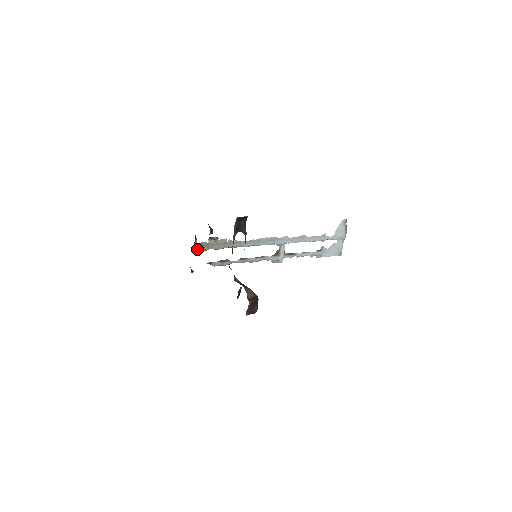
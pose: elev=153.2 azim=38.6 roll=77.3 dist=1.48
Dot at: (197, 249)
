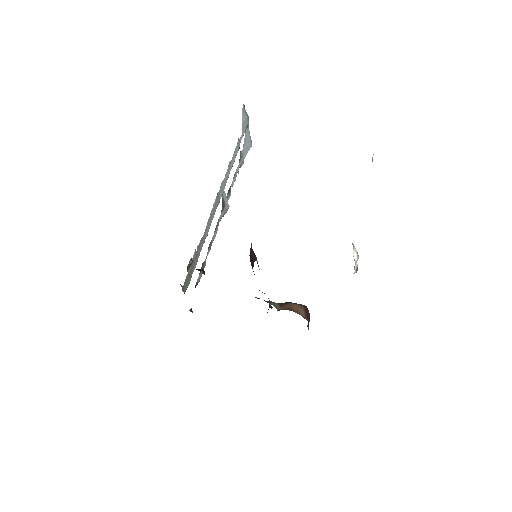
Dot at: (185, 291)
